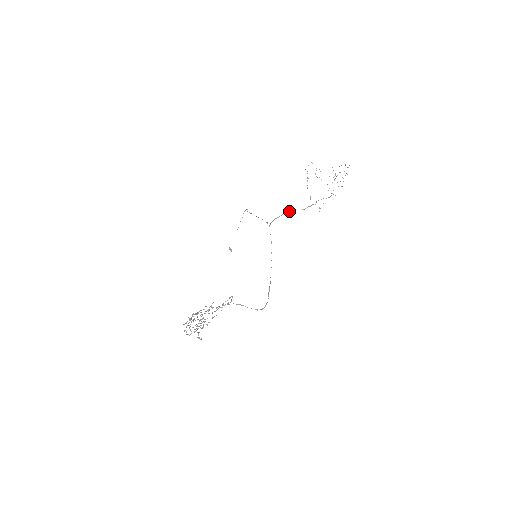
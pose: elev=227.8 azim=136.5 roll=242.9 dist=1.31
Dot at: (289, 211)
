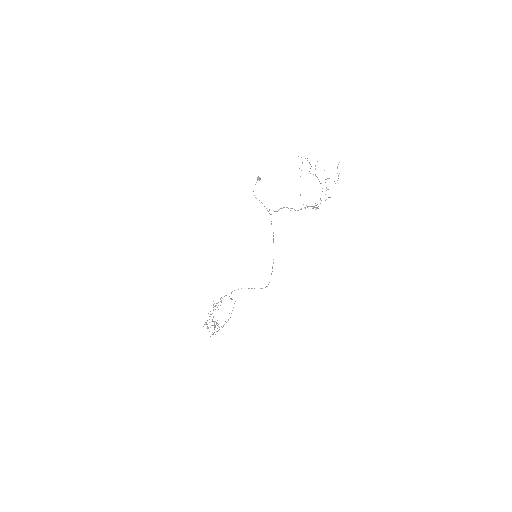
Dot at: (286, 207)
